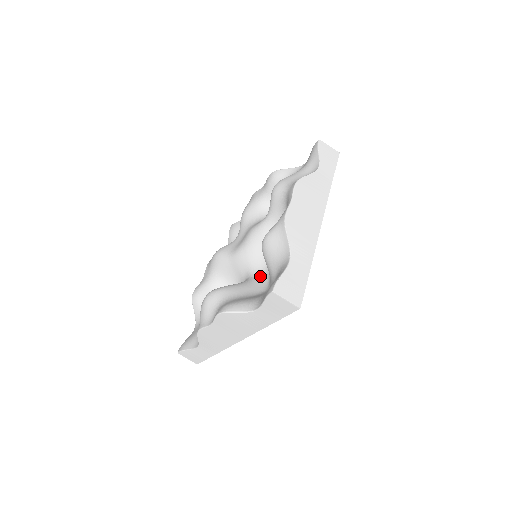
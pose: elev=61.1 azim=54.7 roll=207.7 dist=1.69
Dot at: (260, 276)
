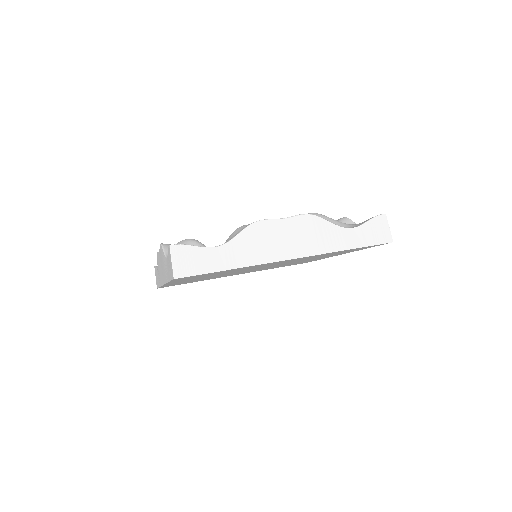
Dot at: occluded
